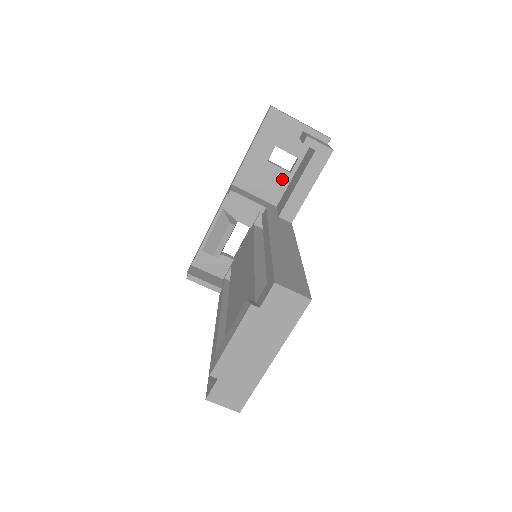
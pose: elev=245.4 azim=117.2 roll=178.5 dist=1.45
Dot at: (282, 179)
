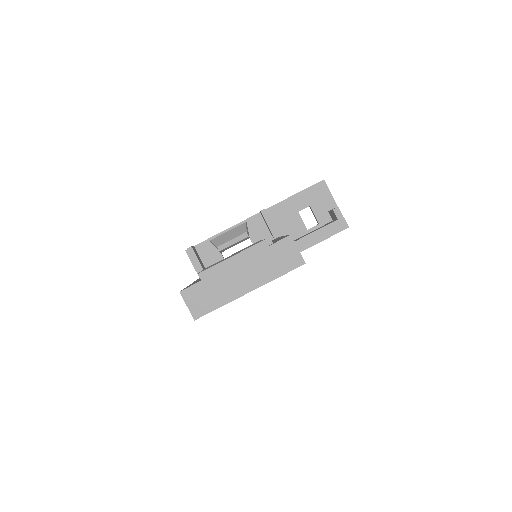
Dot at: (299, 230)
